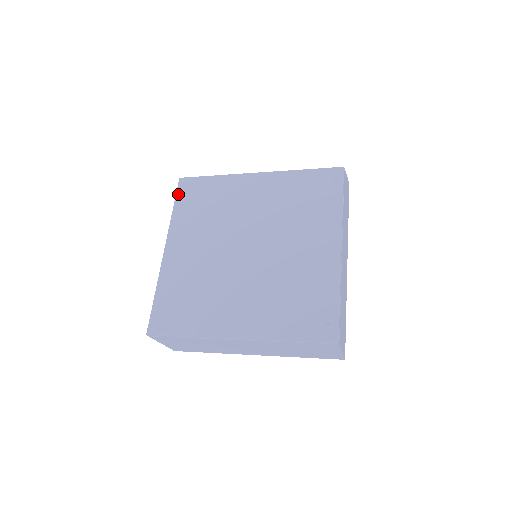
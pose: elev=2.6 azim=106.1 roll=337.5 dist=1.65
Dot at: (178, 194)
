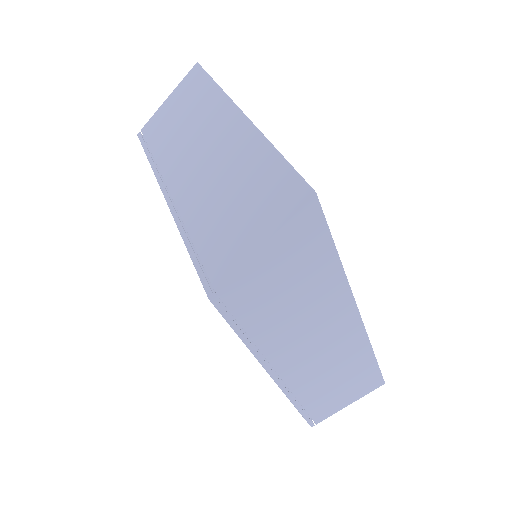
Dot at: occluded
